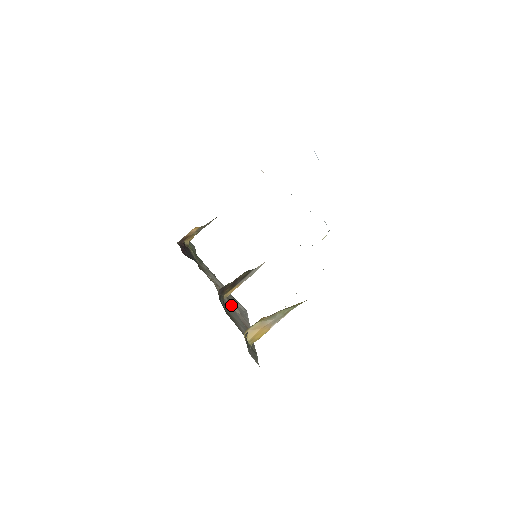
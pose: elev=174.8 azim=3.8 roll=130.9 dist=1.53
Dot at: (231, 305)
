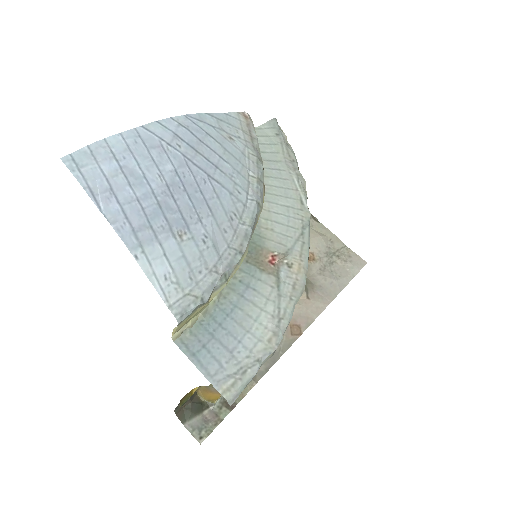
Dot at: occluded
